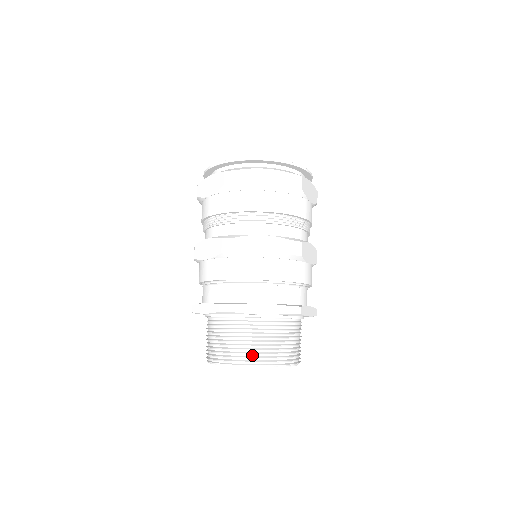
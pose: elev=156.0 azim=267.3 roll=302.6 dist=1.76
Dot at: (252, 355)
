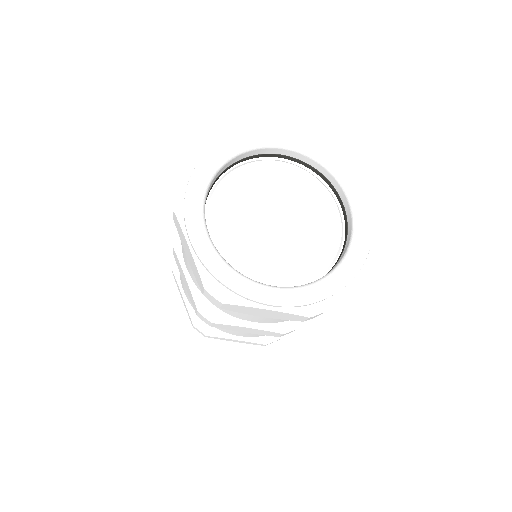
Dot at: occluded
